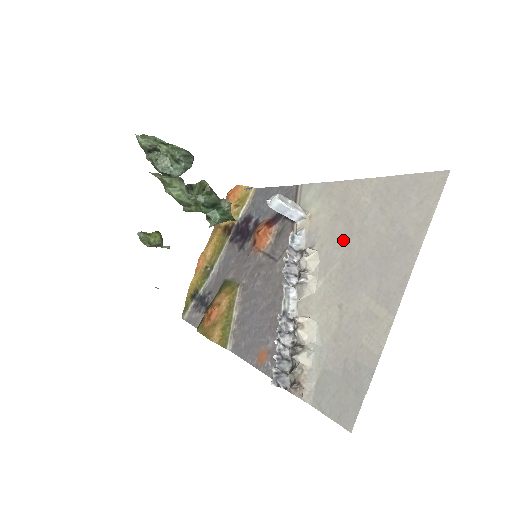
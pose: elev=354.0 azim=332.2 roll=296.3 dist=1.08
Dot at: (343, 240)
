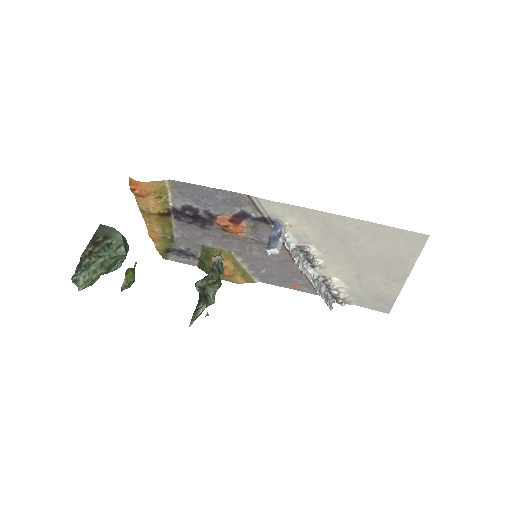
Dot at: (341, 248)
